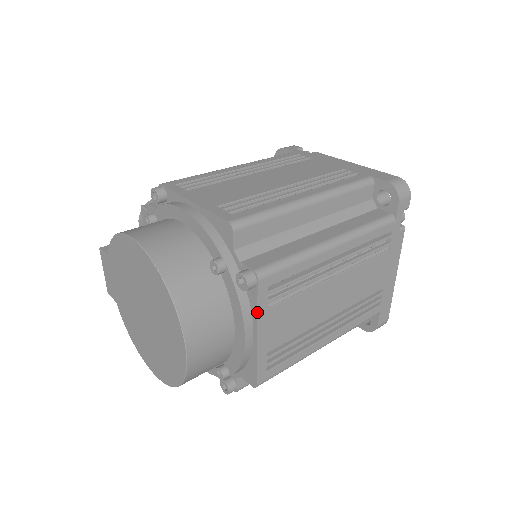
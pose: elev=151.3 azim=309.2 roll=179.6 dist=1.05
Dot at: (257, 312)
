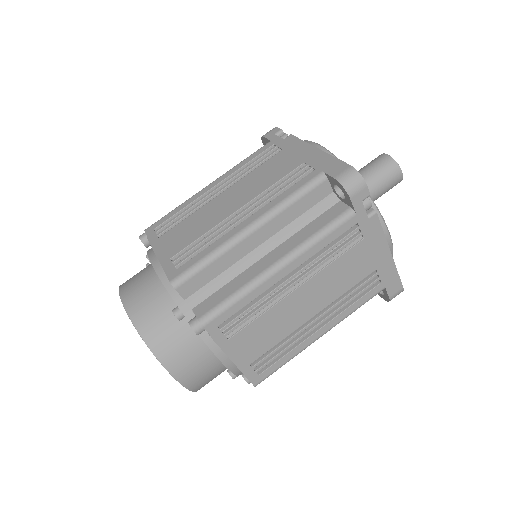
Dot at: (218, 345)
